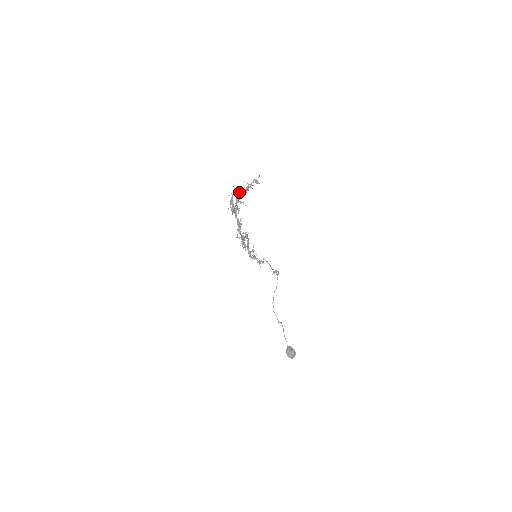
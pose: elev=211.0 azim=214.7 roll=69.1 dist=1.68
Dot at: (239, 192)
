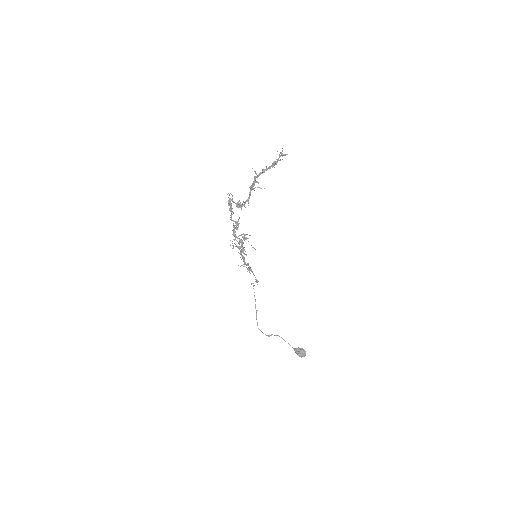
Dot at: (262, 173)
